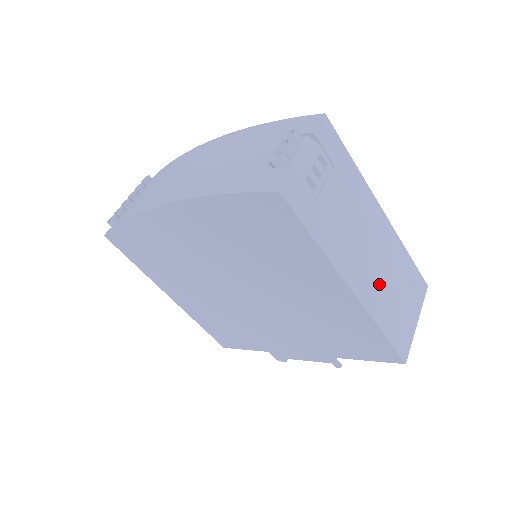
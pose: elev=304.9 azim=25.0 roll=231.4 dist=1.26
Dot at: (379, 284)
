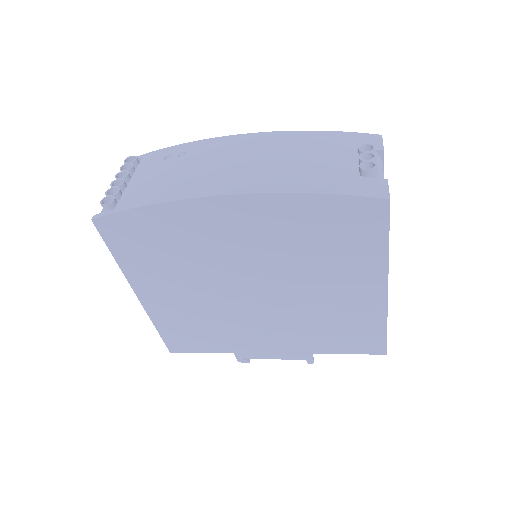
Dot at: occluded
